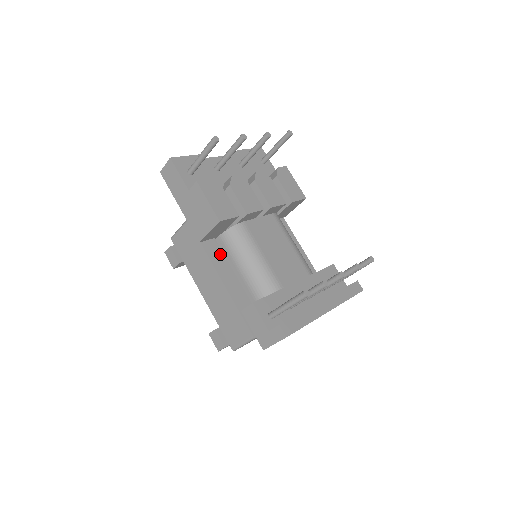
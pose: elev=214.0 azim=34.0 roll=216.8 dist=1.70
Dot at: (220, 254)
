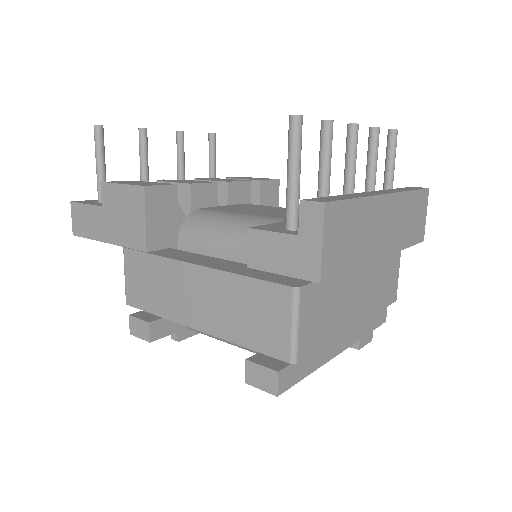
Dot at: (188, 254)
